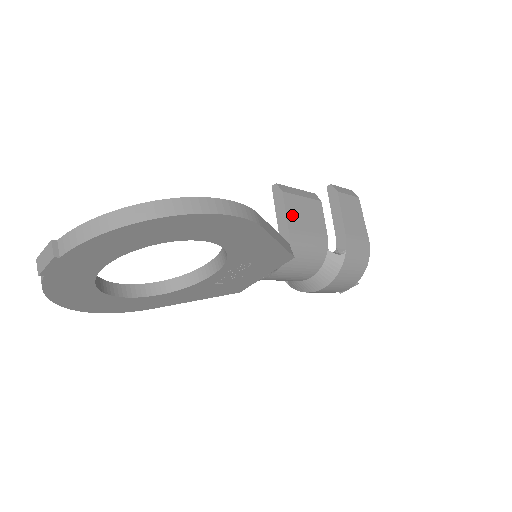
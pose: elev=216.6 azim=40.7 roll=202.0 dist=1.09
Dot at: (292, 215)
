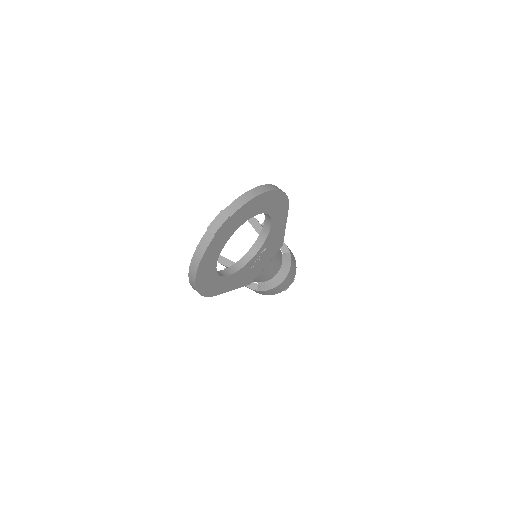
Dot at: occluded
